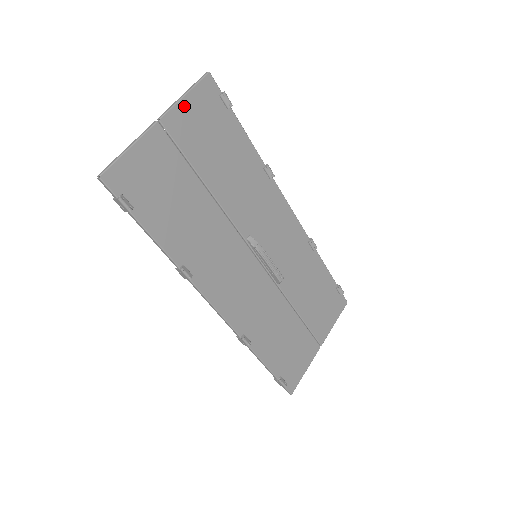
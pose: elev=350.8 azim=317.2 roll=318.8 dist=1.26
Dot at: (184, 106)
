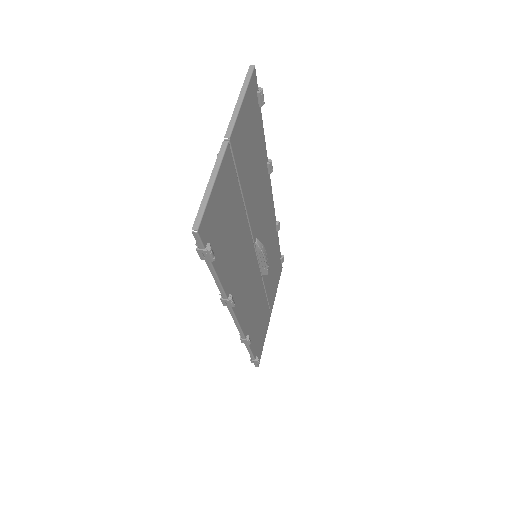
Dot at: (241, 115)
